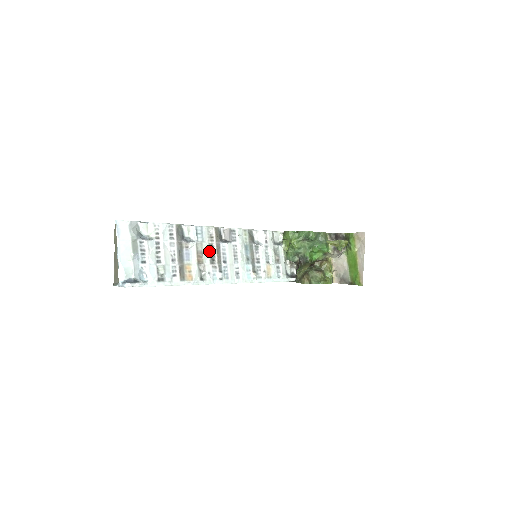
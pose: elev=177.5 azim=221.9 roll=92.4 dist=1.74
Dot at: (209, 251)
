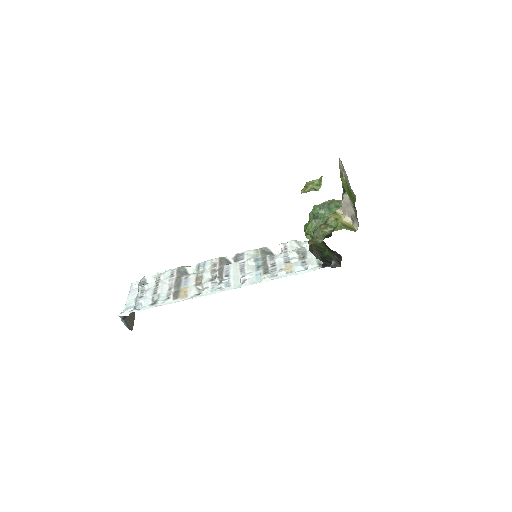
Dot at: (211, 274)
